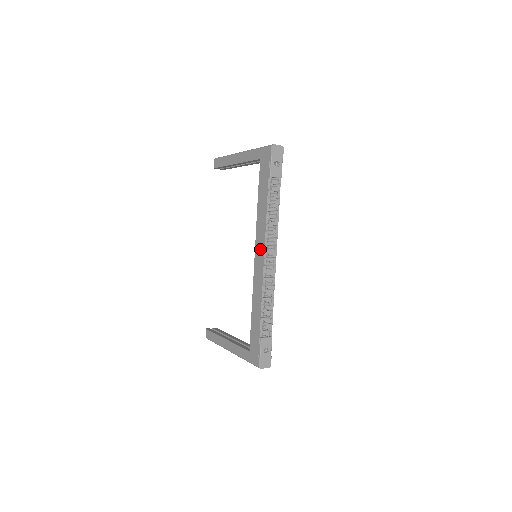
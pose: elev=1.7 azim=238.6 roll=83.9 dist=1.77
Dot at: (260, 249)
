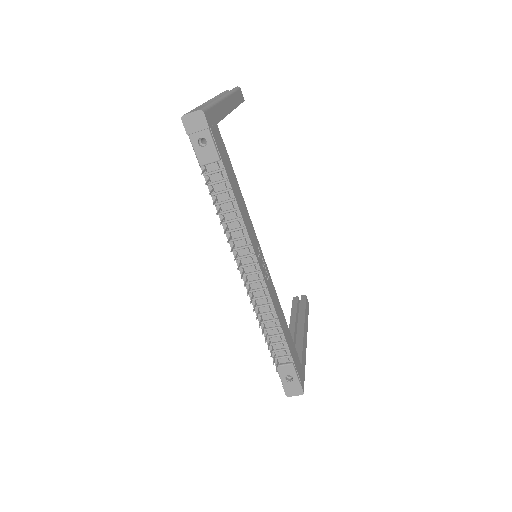
Dot at: occluded
